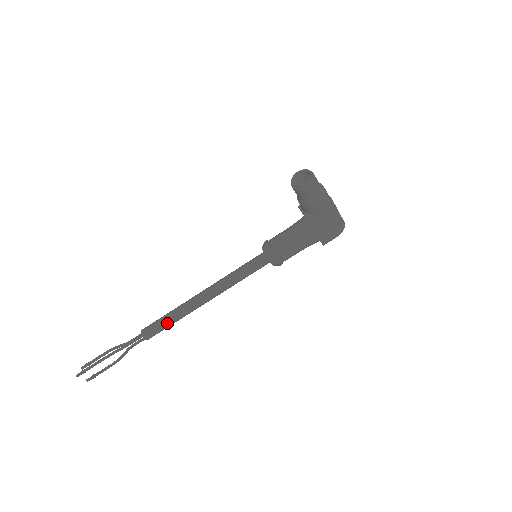
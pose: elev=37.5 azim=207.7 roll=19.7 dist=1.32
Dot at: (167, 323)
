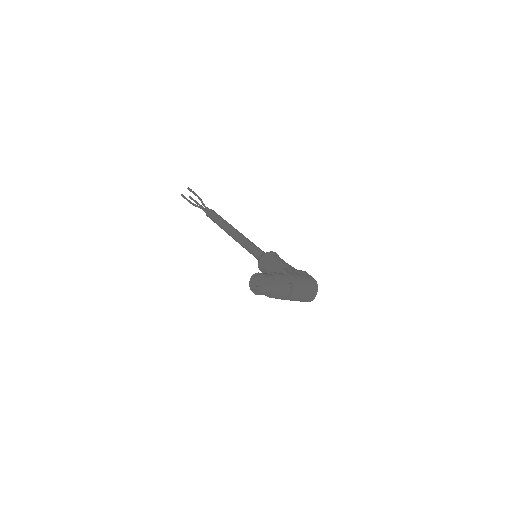
Dot at: occluded
